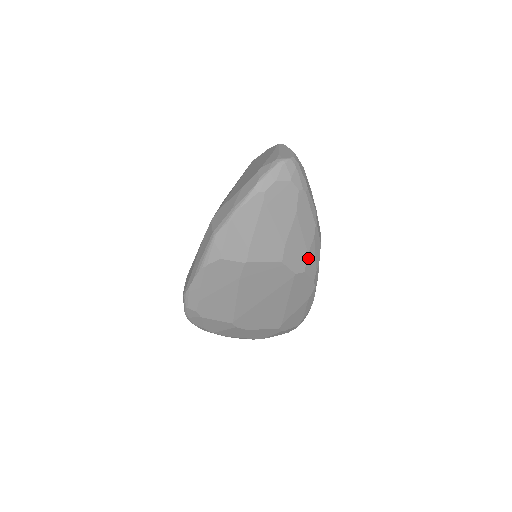
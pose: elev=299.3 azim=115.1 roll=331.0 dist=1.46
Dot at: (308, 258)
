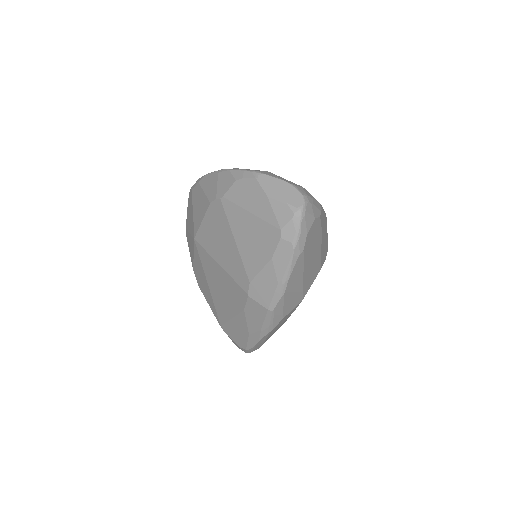
Dot at: (327, 240)
